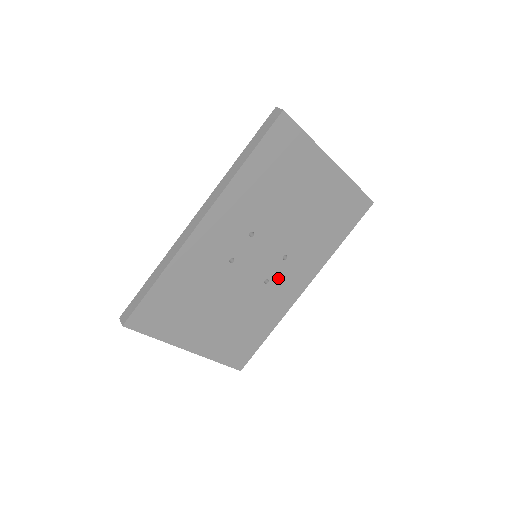
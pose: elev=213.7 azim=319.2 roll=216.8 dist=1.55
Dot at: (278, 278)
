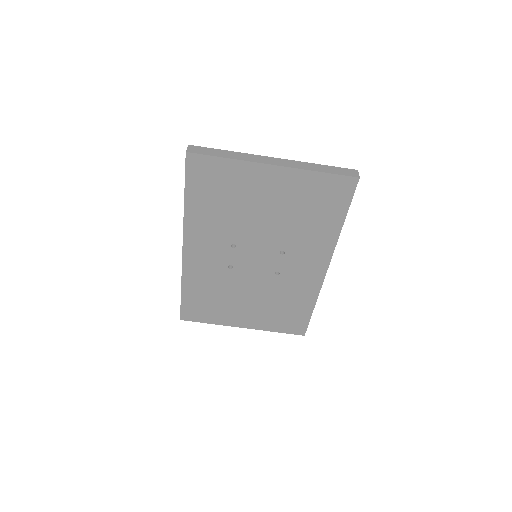
Dot at: (288, 268)
